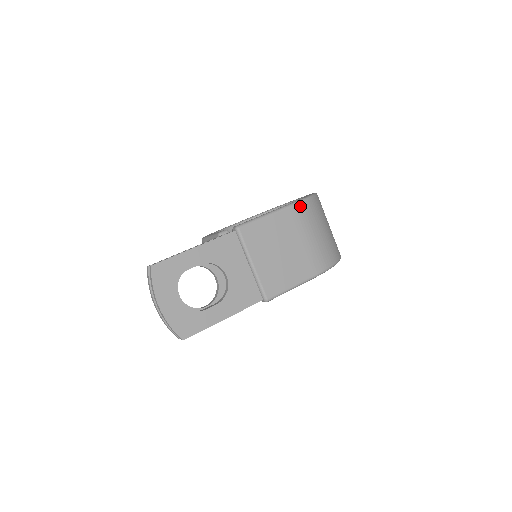
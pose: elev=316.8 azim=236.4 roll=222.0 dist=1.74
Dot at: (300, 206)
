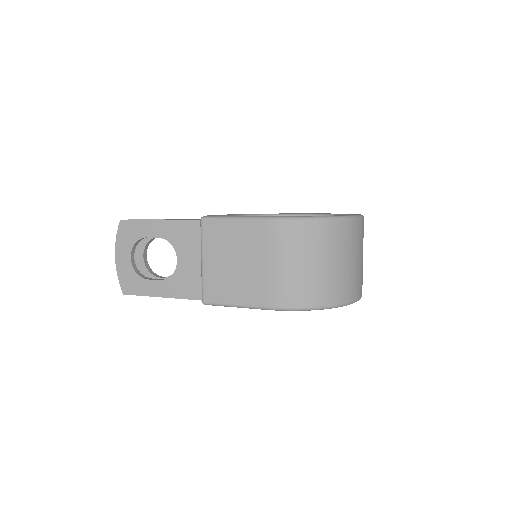
Dot at: (282, 224)
